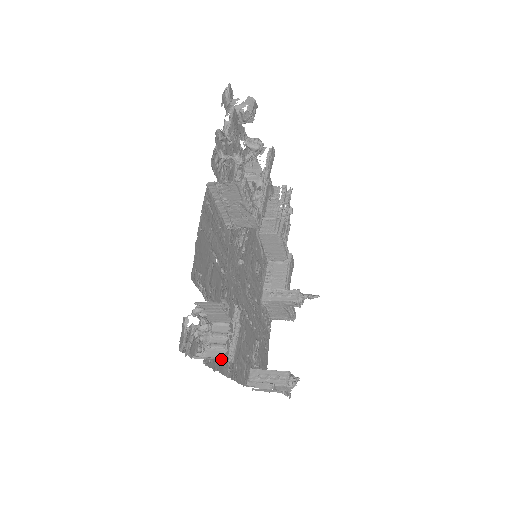
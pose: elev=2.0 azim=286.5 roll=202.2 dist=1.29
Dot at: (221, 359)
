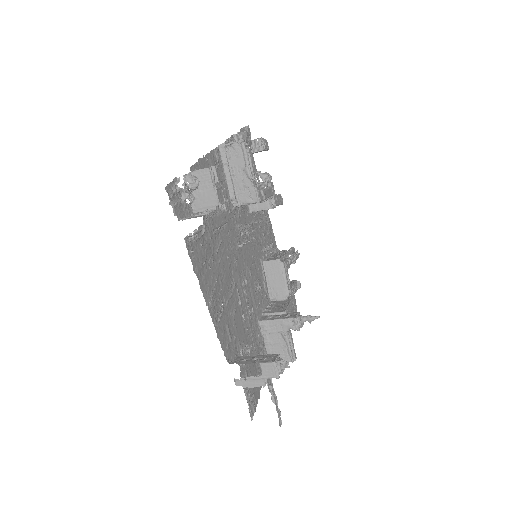
Dot at: (204, 278)
